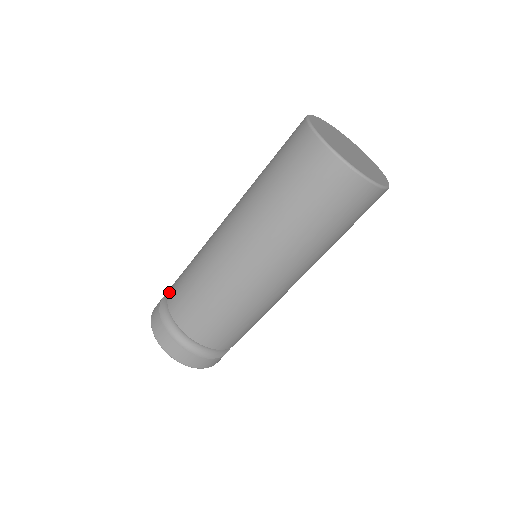
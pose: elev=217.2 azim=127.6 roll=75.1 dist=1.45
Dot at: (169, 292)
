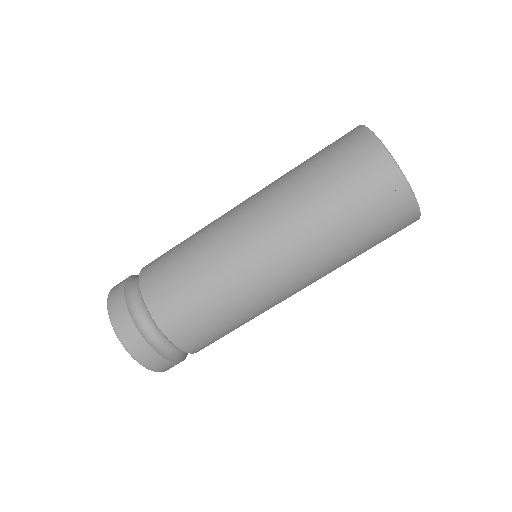
Dot at: (161, 324)
